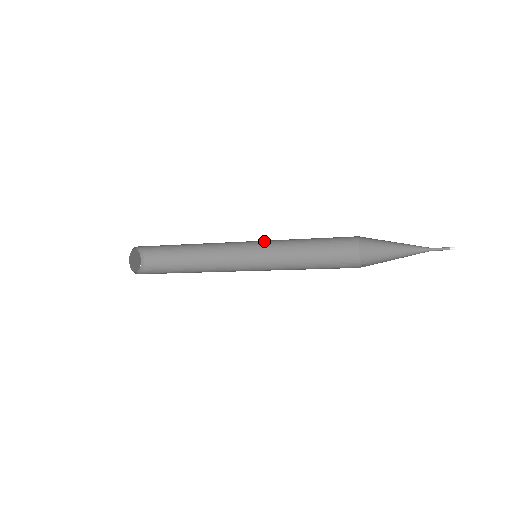
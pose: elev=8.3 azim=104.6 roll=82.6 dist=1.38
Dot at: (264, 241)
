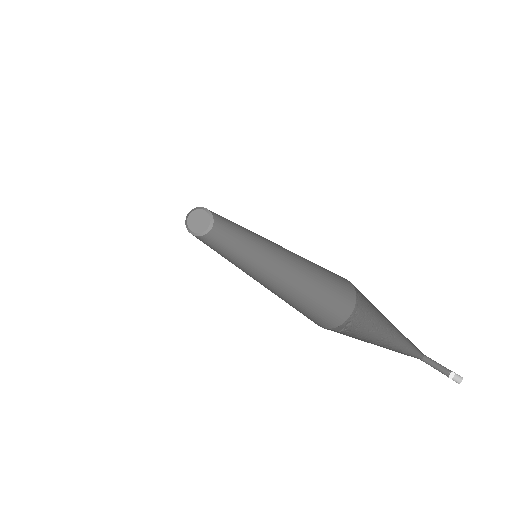
Dot at: (269, 240)
